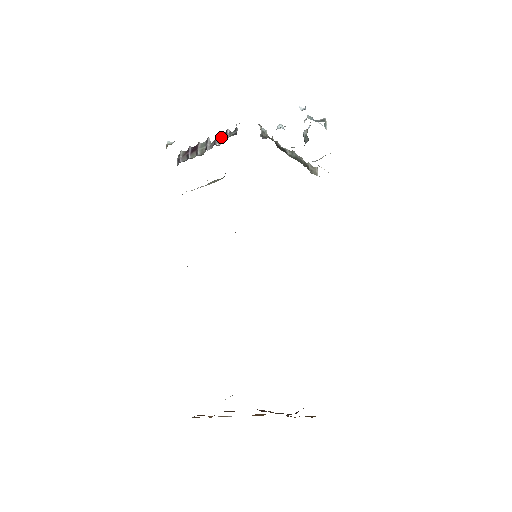
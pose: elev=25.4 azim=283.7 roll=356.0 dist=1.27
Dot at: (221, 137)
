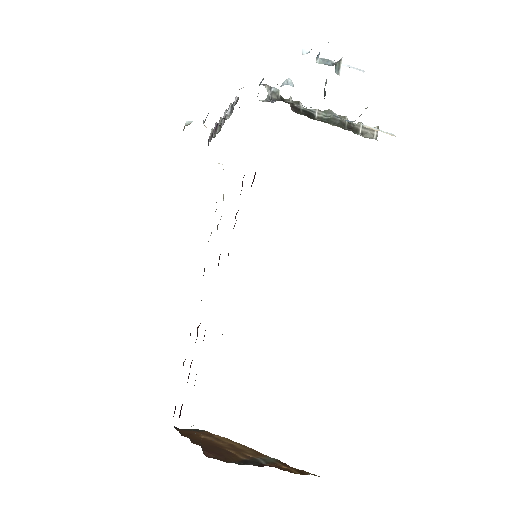
Dot at: (232, 108)
